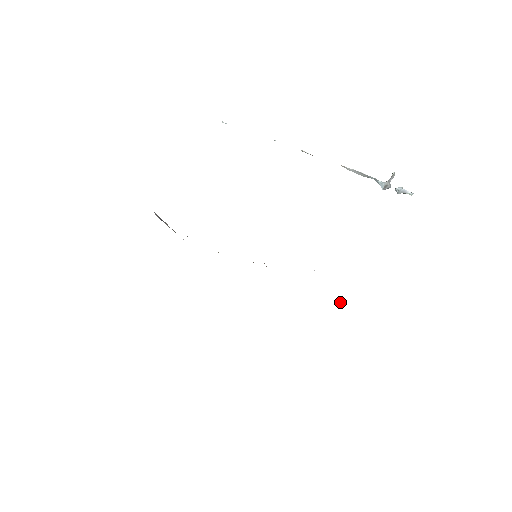
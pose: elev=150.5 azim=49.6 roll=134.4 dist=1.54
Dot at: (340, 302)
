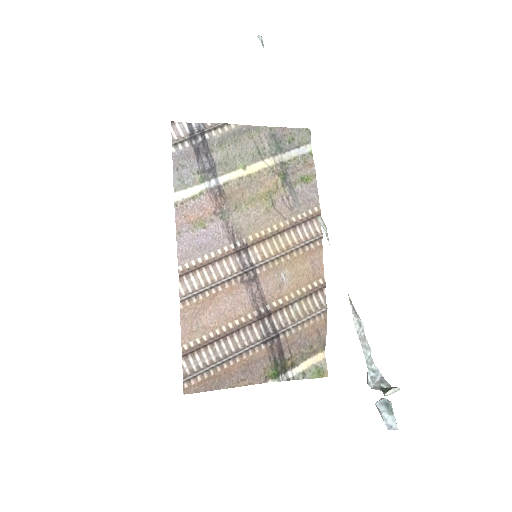
Dot at: (274, 374)
